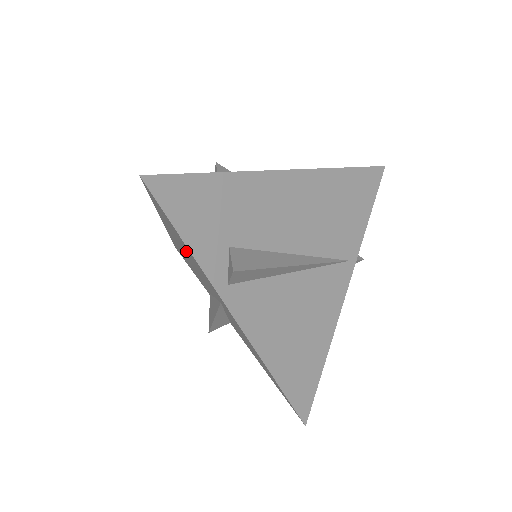
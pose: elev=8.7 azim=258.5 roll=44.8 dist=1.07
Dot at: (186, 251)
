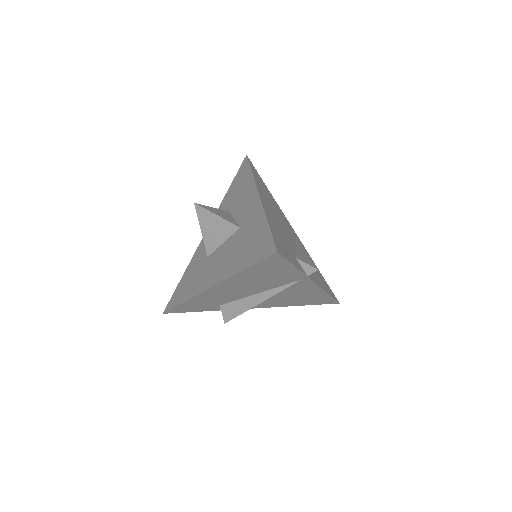
Dot at: occluded
